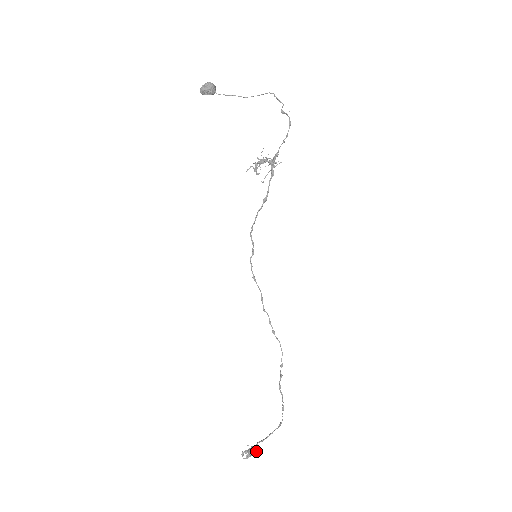
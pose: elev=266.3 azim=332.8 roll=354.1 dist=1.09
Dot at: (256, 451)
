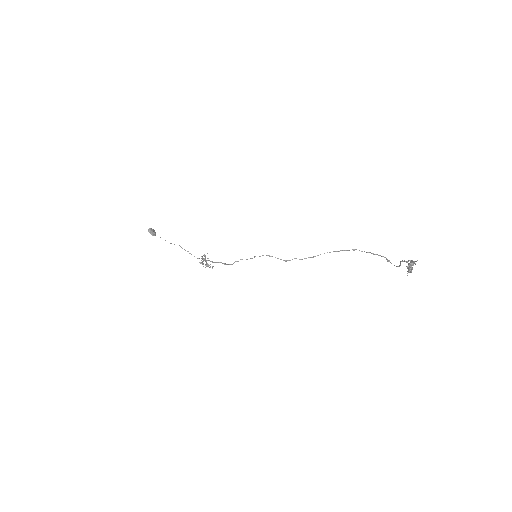
Dot at: occluded
